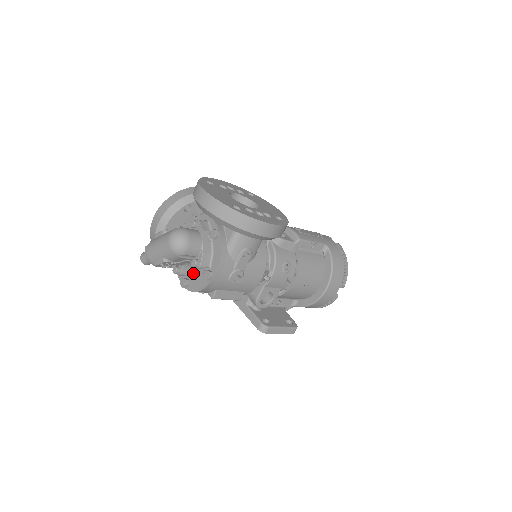
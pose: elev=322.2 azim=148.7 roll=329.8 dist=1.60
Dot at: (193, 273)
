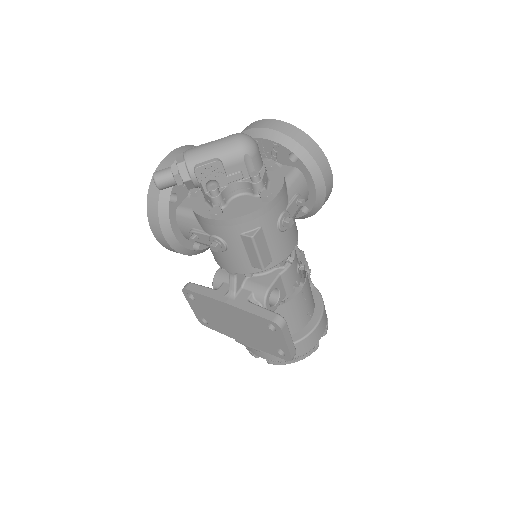
Dot at: (231, 203)
